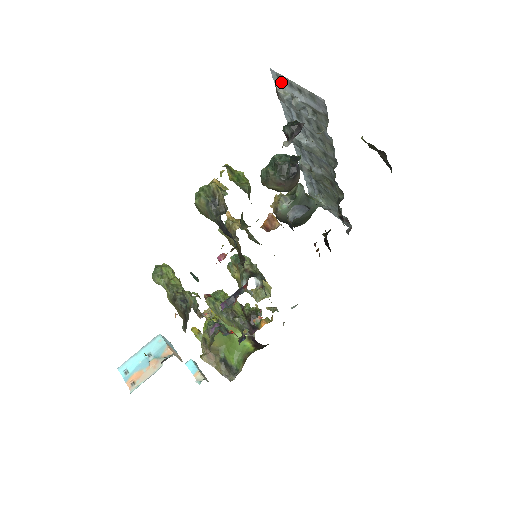
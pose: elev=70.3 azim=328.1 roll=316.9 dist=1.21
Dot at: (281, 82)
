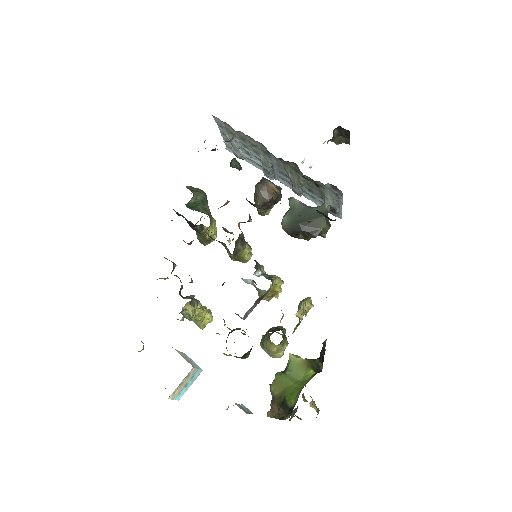
Dot at: (230, 148)
